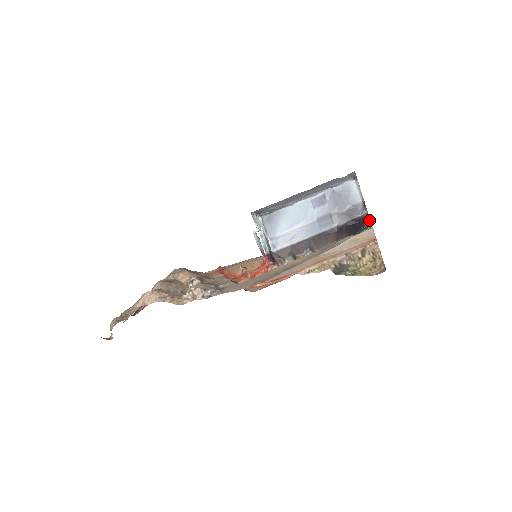
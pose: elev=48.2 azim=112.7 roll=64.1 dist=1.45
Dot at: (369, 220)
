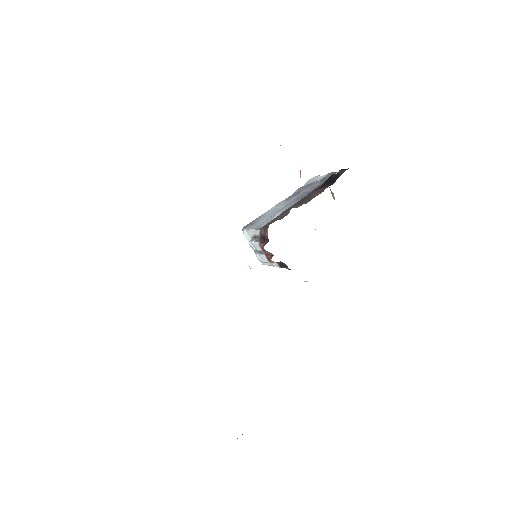
Dot at: occluded
